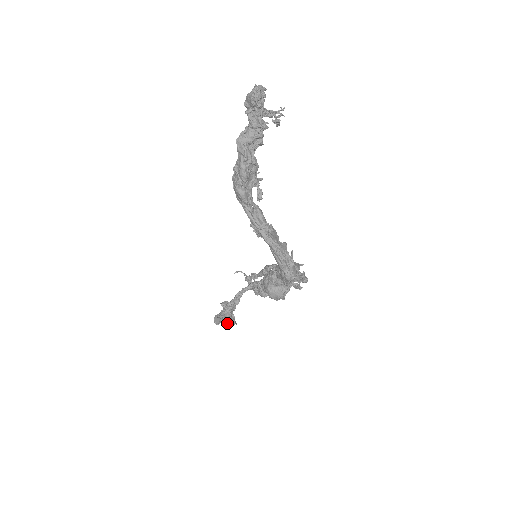
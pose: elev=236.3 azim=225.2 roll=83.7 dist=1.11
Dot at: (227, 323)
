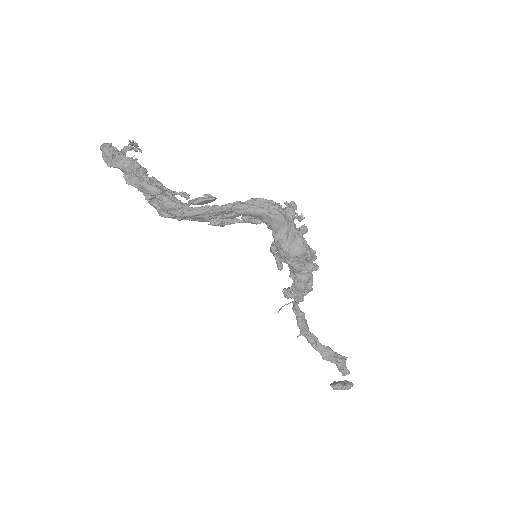
Dot at: (339, 367)
